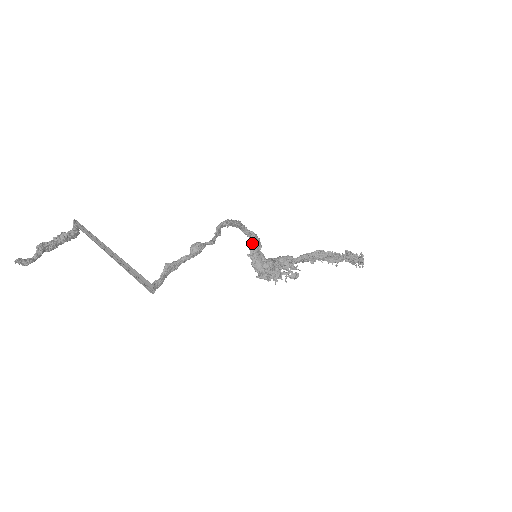
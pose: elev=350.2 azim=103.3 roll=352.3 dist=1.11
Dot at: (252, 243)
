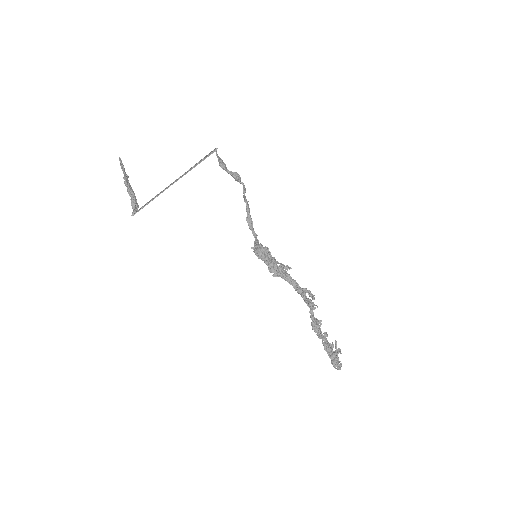
Dot at: (256, 241)
